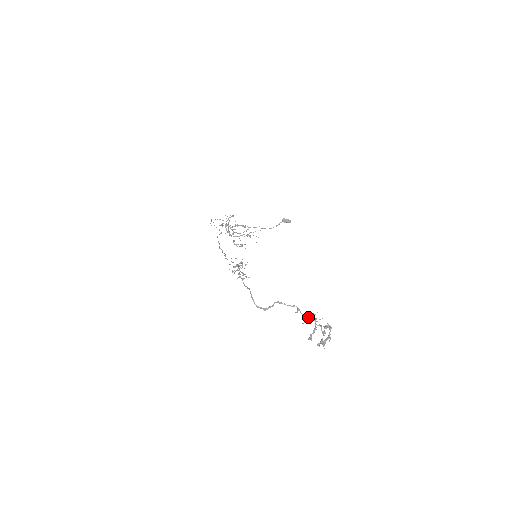
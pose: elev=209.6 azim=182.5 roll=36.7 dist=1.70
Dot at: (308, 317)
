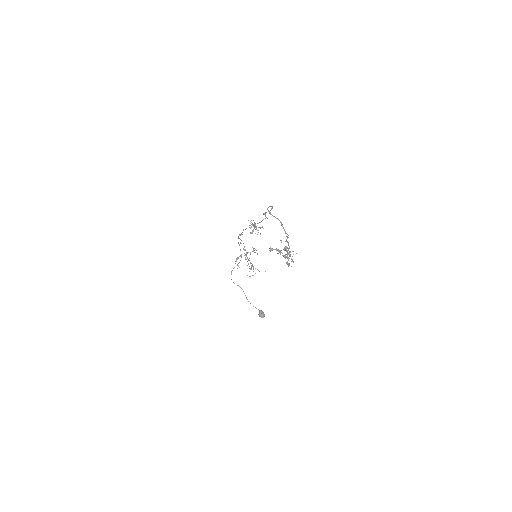
Dot at: (288, 243)
